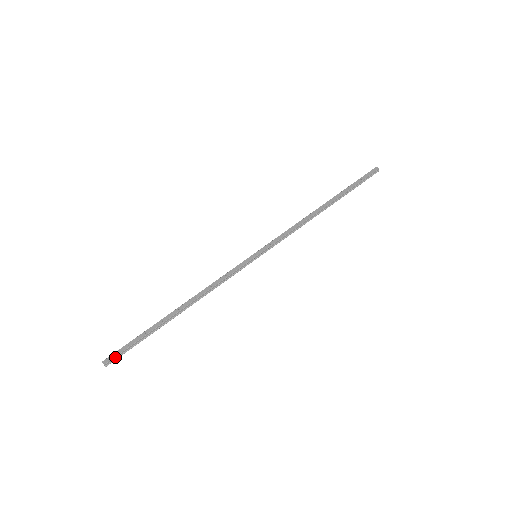
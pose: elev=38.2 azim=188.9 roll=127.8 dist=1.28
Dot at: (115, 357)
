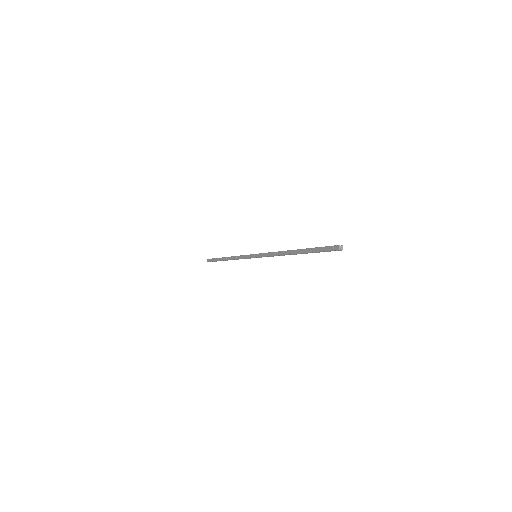
Dot at: (210, 261)
